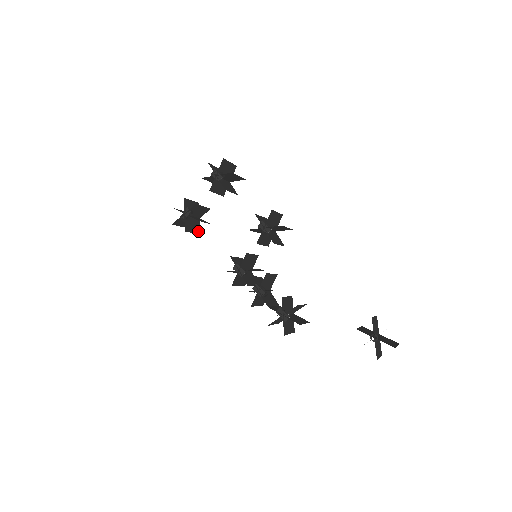
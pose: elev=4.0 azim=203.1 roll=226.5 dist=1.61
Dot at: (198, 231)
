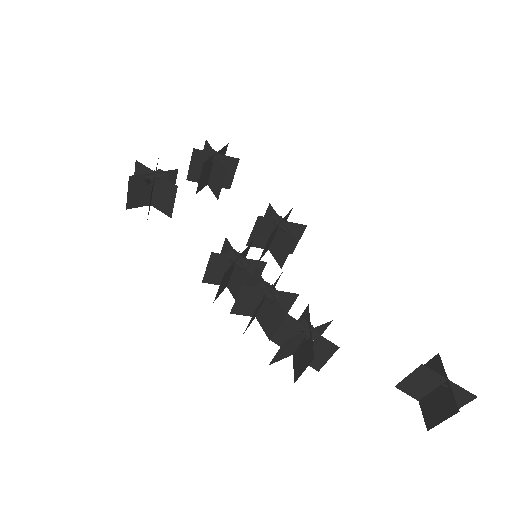
Dot at: occluded
